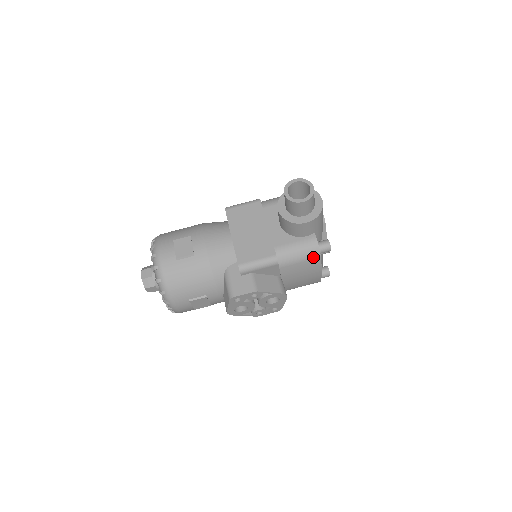
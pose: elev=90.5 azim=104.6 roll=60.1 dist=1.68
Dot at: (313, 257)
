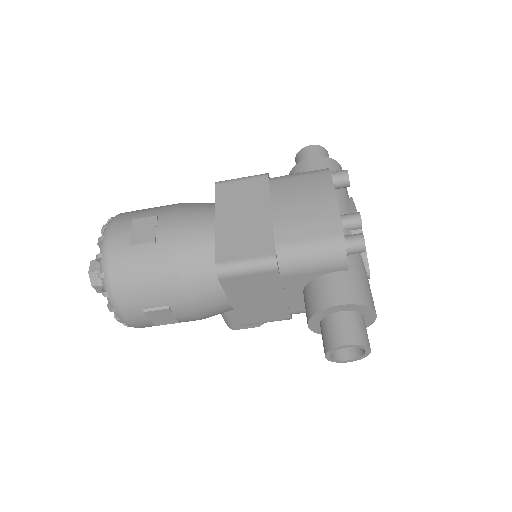
Dot at: occluded
